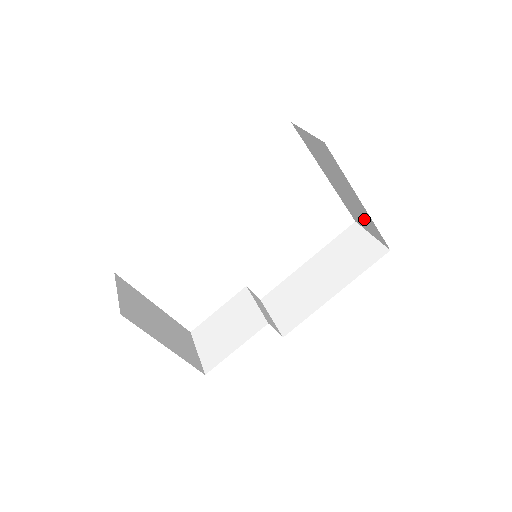
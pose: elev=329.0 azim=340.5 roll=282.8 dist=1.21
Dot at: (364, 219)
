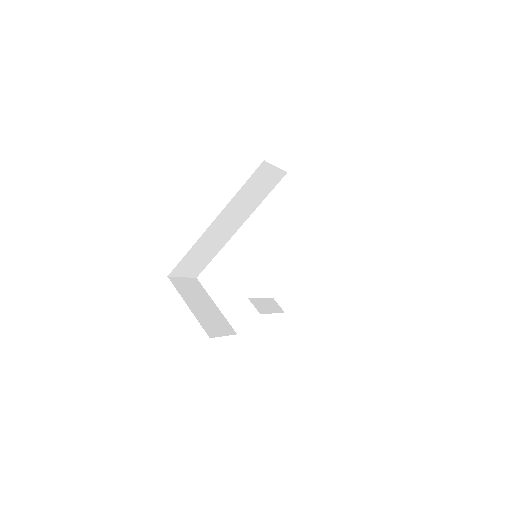
Dot at: occluded
